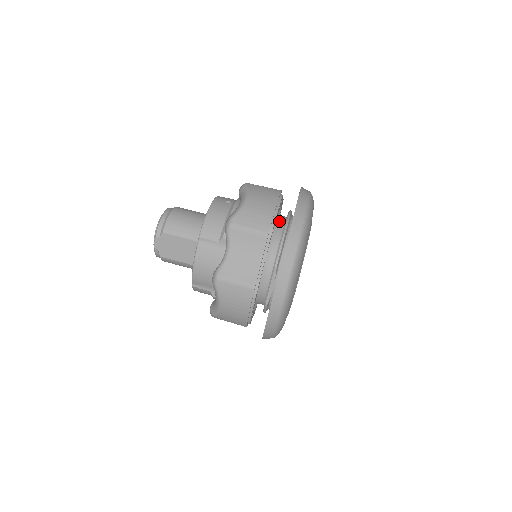
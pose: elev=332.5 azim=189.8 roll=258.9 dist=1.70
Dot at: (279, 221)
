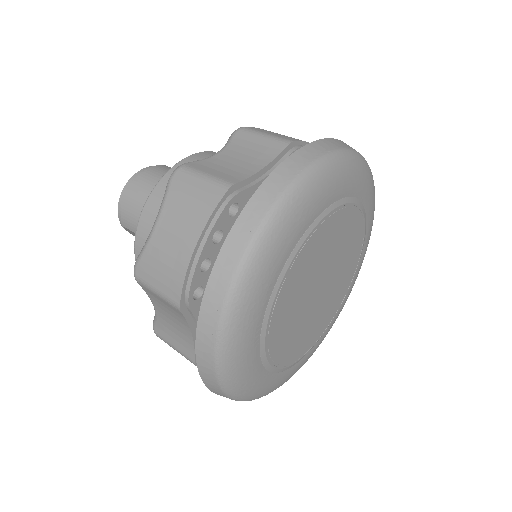
Dot at: occluded
